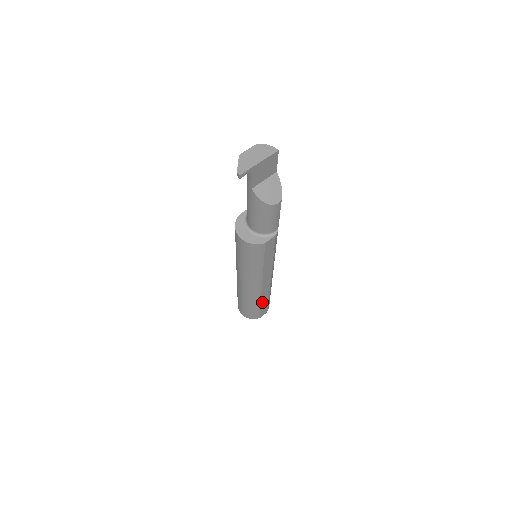
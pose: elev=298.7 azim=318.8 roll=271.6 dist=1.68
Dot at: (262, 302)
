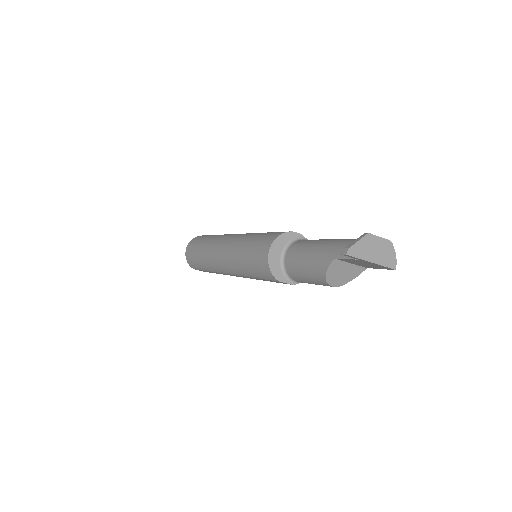
Dot at: occluded
